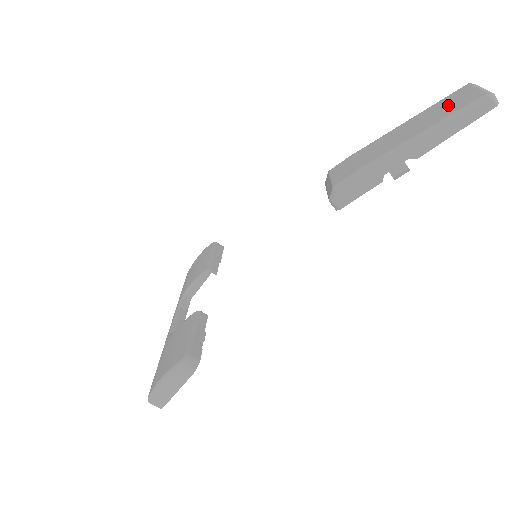
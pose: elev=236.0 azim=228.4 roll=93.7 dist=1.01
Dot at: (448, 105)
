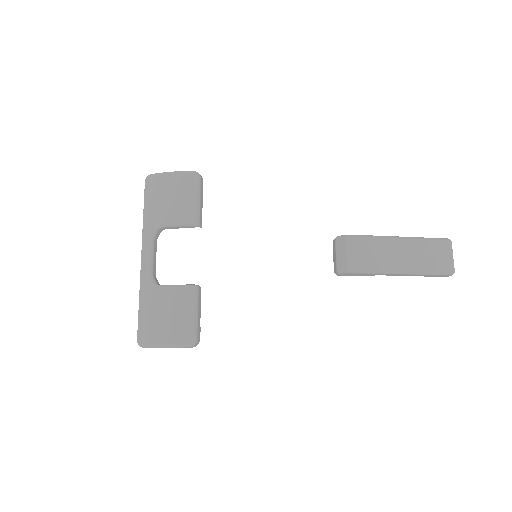
Dot at: (434, 256)
